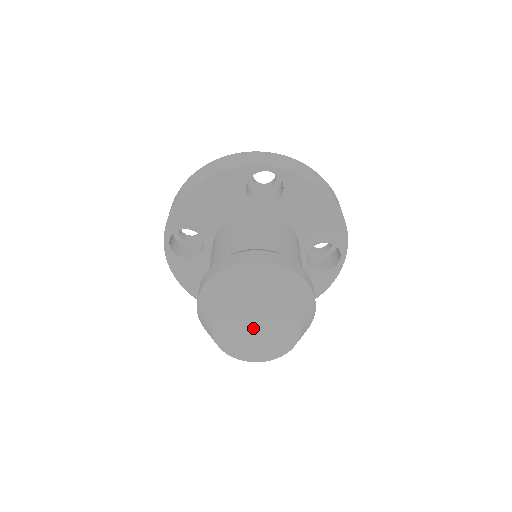
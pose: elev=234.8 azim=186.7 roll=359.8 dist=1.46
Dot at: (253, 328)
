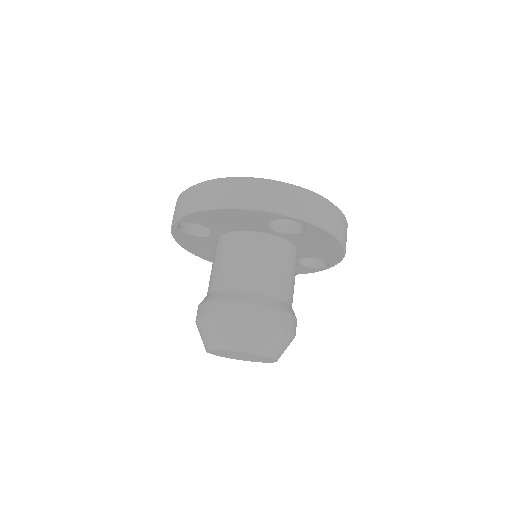
Dot at: (240, 356)
